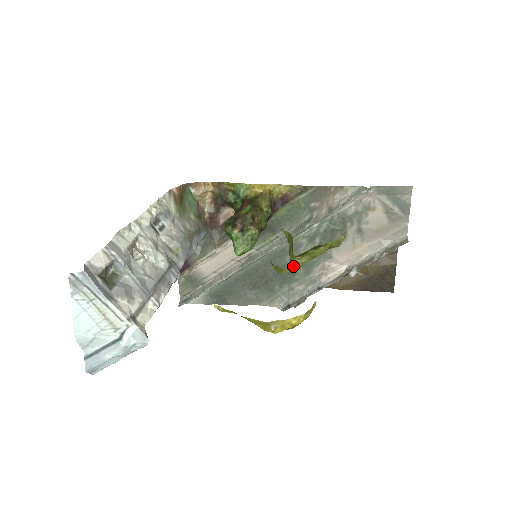
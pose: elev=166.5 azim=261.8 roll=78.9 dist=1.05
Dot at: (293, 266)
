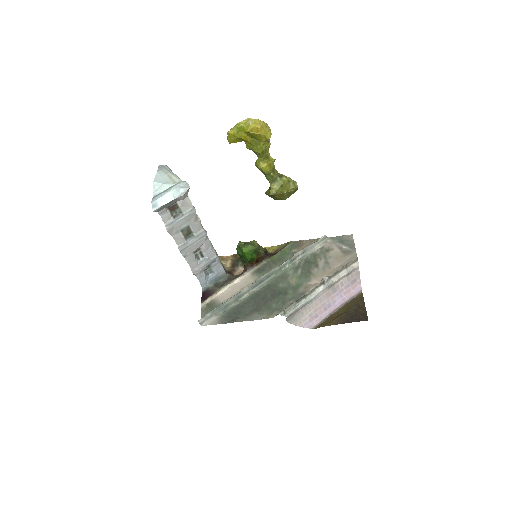
Dot at: (285, 289)
